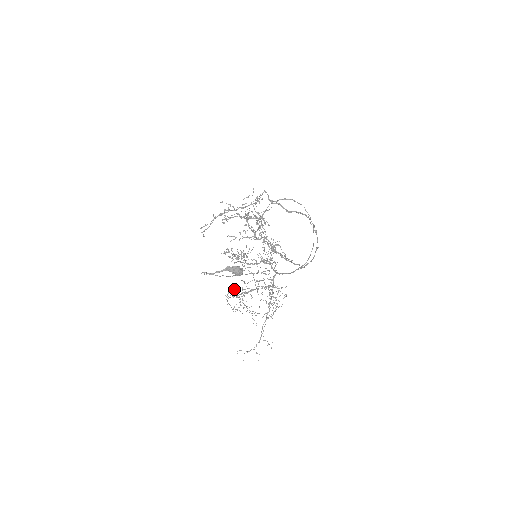
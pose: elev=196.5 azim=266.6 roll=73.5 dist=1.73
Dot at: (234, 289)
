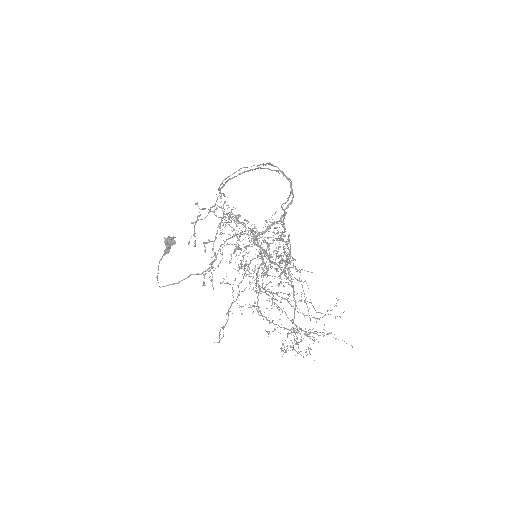
Dot at: occluded
